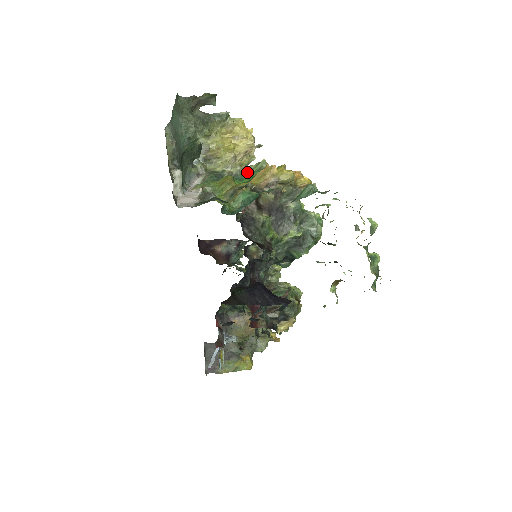
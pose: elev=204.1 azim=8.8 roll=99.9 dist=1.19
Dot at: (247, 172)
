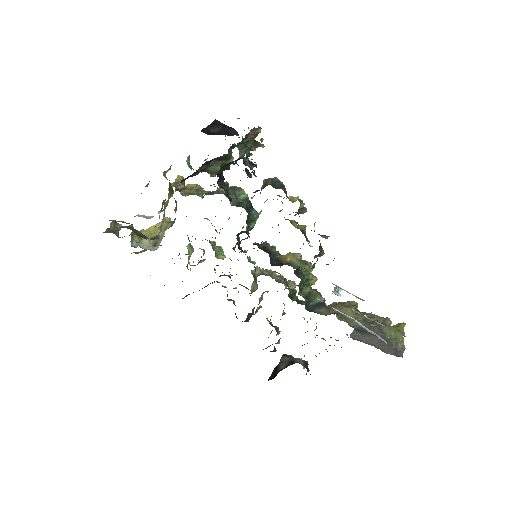
Dot at: occluded
